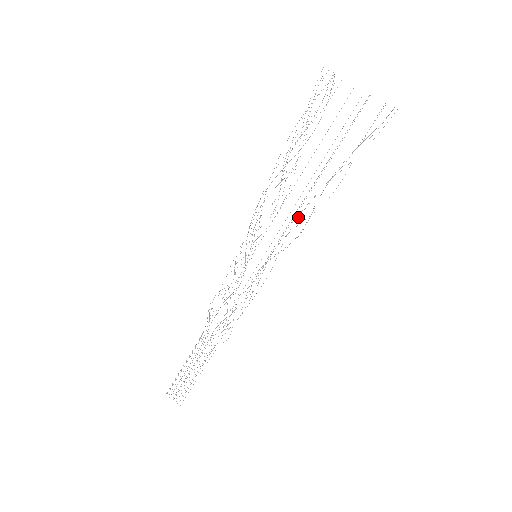
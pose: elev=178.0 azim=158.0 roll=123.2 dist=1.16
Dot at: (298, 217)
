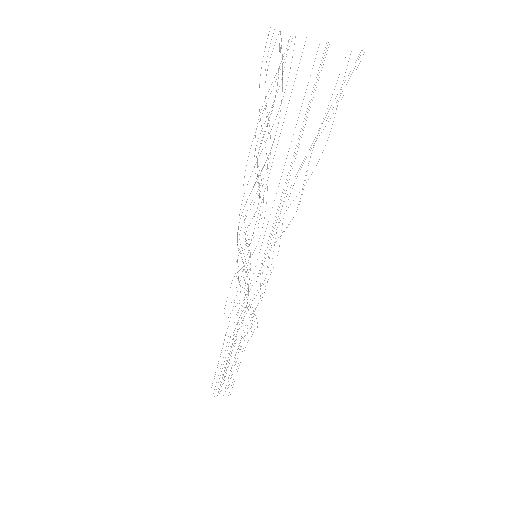
Dot at: occluded
